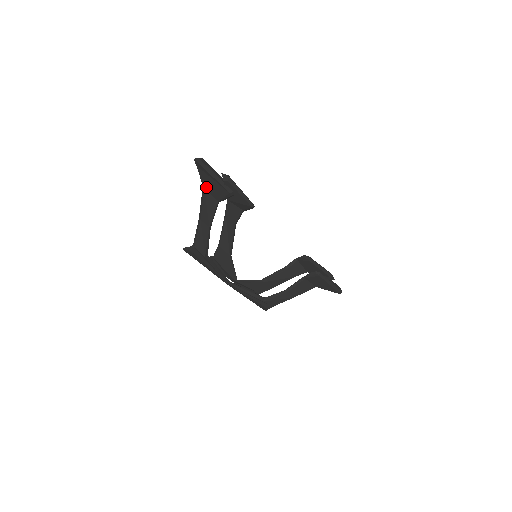
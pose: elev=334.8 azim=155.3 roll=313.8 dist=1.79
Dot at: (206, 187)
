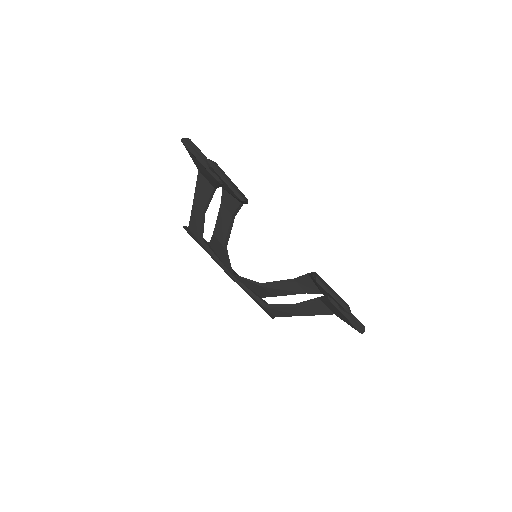
Dot at: (199, 170)
